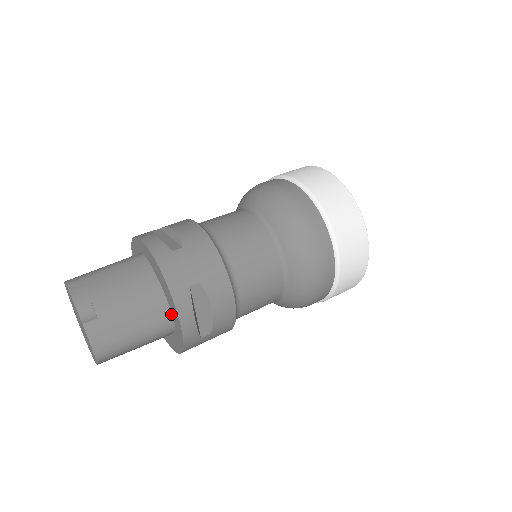
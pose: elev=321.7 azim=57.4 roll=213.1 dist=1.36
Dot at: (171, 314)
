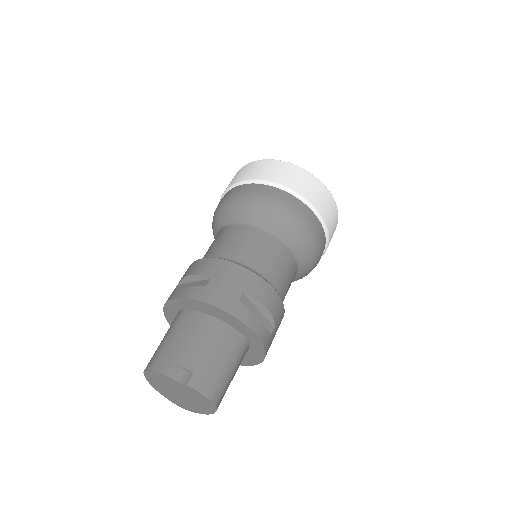
Dot at: (239, 332)
